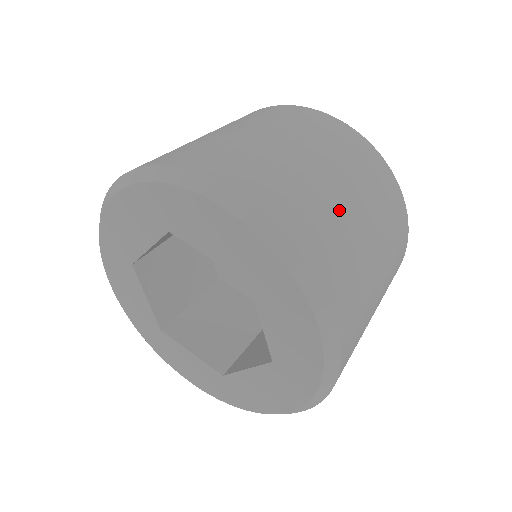
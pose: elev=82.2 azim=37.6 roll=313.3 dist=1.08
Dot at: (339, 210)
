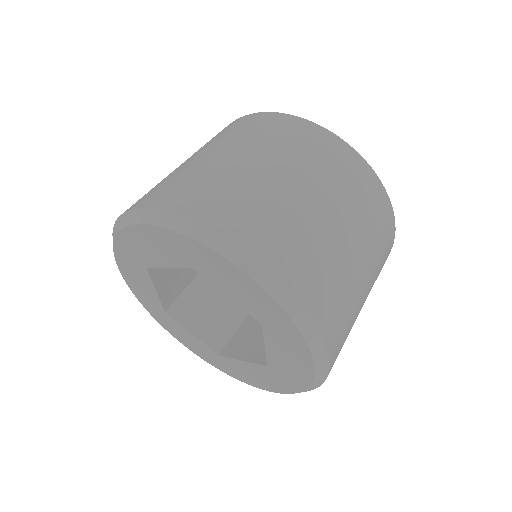
Dot at: (345, 266)
